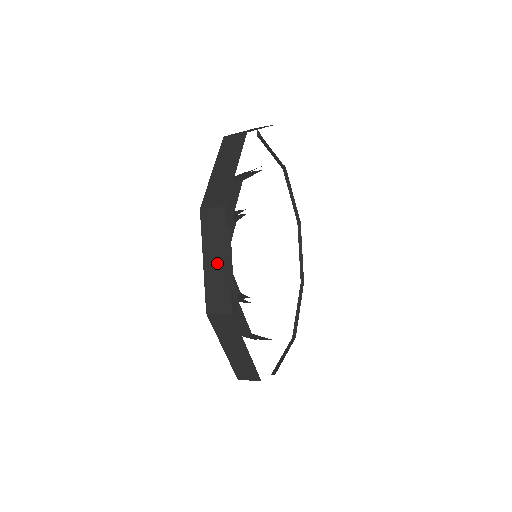
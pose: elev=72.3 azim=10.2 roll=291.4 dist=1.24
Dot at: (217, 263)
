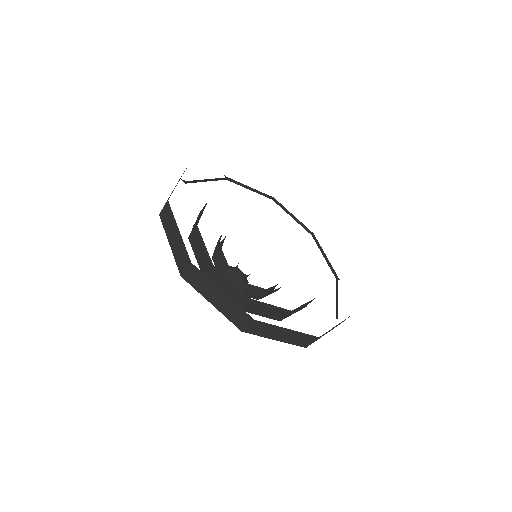
Dot at: (219, 298)
